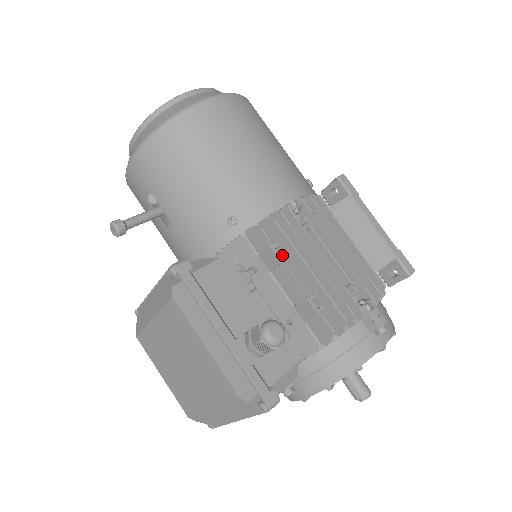
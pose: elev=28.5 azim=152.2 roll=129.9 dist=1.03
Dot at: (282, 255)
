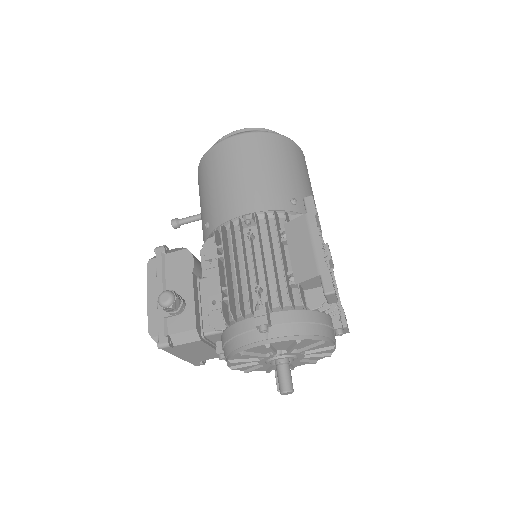
Dot at: (227, 254)
